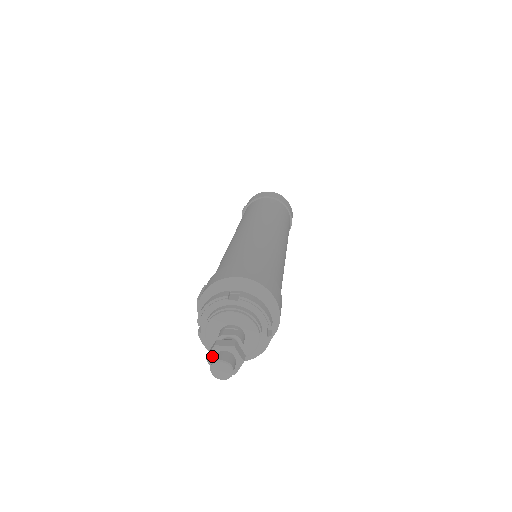
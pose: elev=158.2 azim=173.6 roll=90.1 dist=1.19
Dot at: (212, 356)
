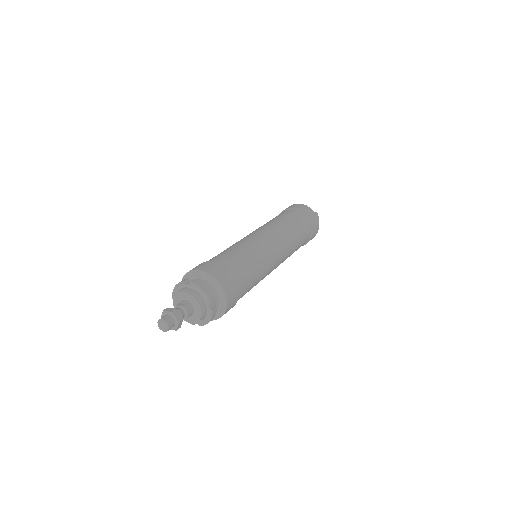
Dot at: occluded
